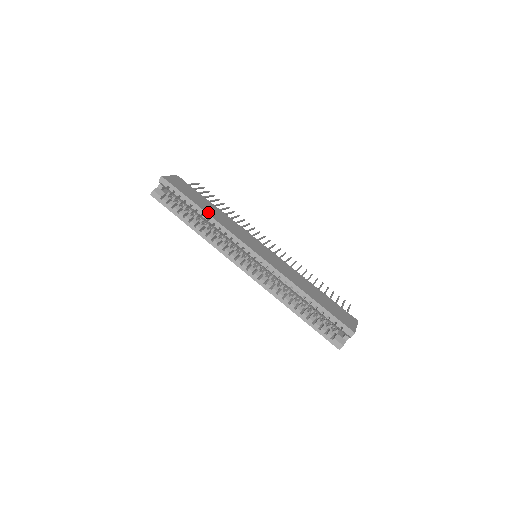
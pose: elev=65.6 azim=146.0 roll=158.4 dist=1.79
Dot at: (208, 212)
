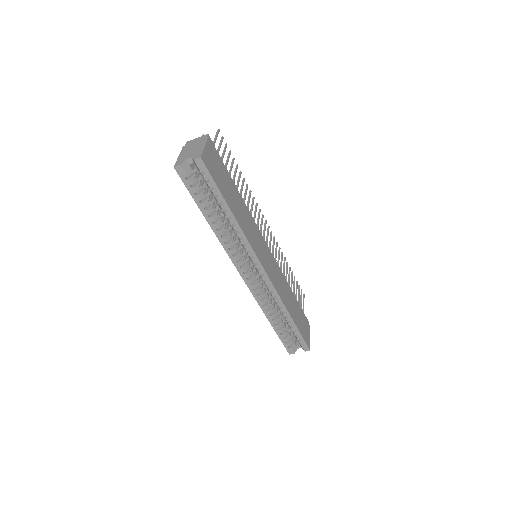
Dot at: (236, 216)
